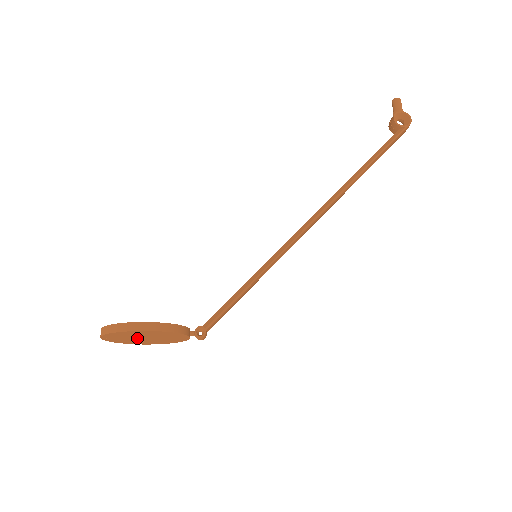
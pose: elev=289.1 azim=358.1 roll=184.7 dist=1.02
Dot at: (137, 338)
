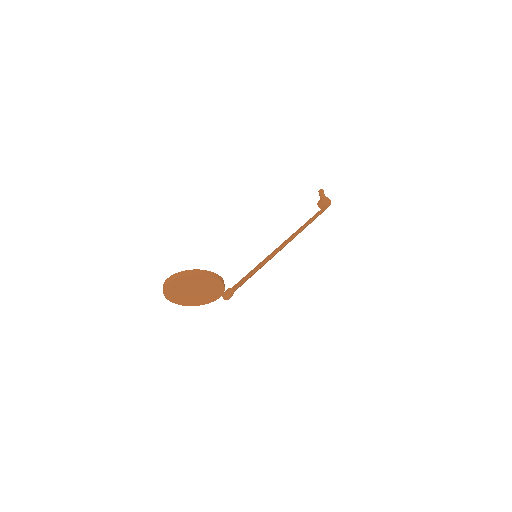
Dot at: (188, 290)
